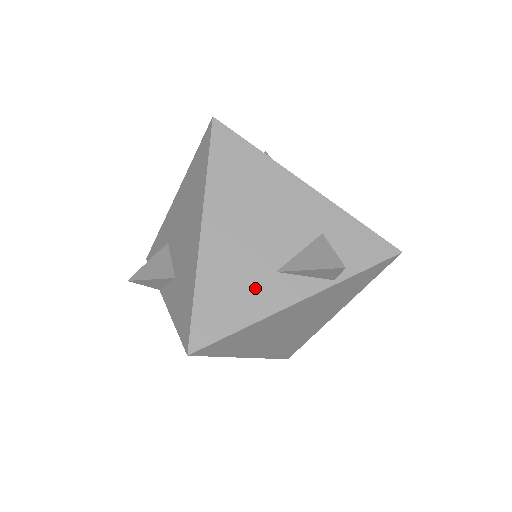
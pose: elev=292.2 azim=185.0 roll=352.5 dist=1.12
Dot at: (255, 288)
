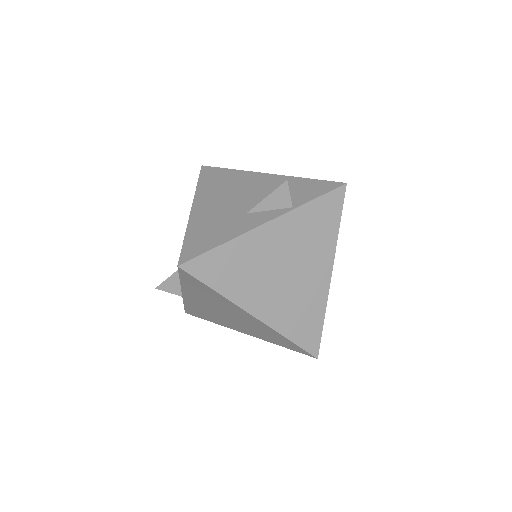
Dot at: (230, 224)
